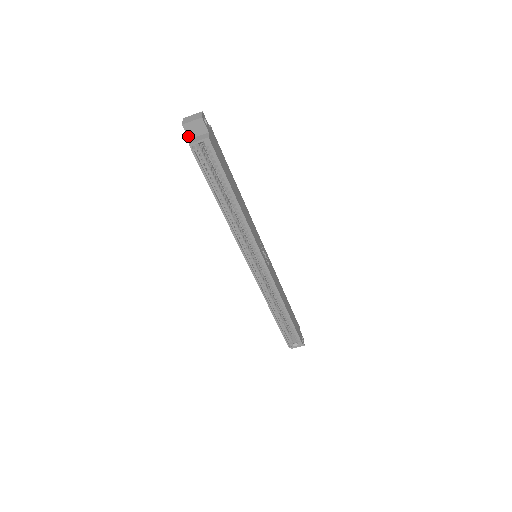
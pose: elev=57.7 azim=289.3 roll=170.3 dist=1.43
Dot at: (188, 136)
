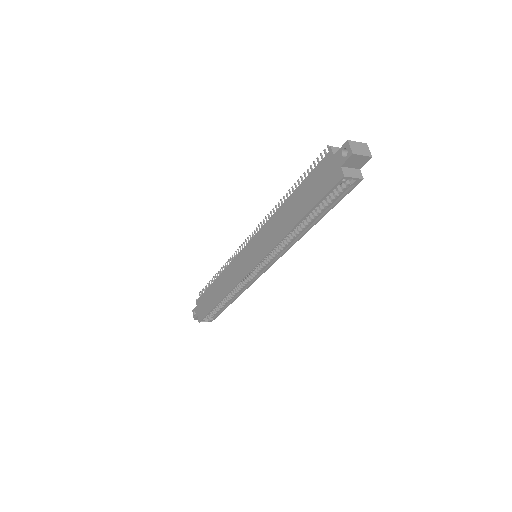
Dot at: (344, 164)
